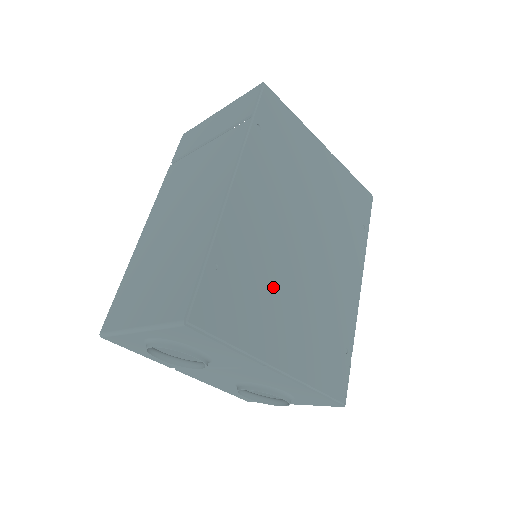
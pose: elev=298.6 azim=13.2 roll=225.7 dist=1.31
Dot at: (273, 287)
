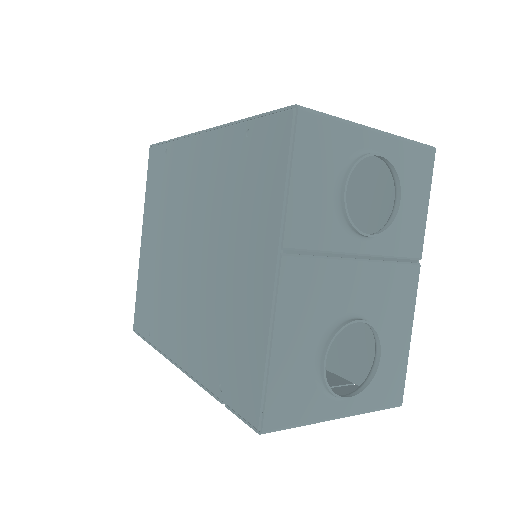
Dot at: occluded
